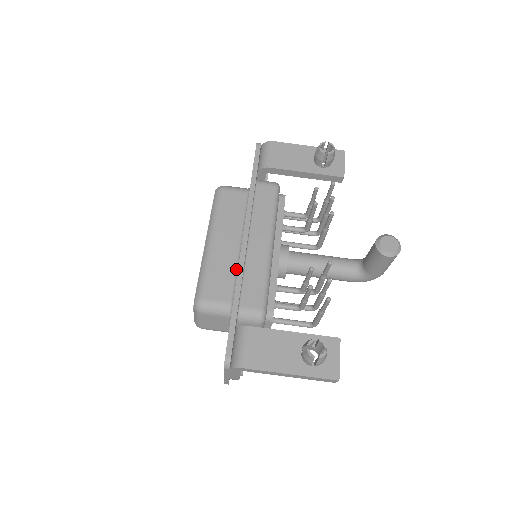
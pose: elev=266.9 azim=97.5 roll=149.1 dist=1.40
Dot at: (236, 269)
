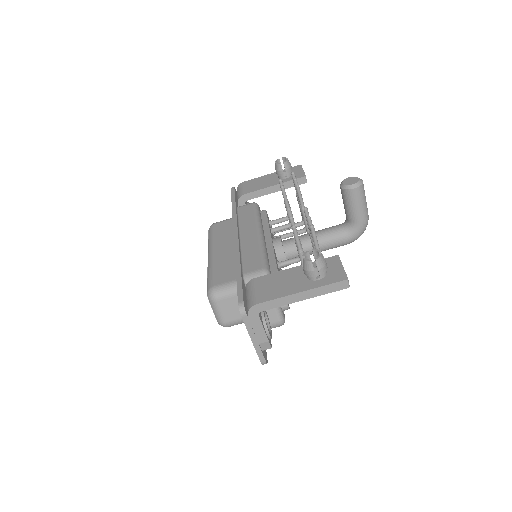
Dot at: occluded
